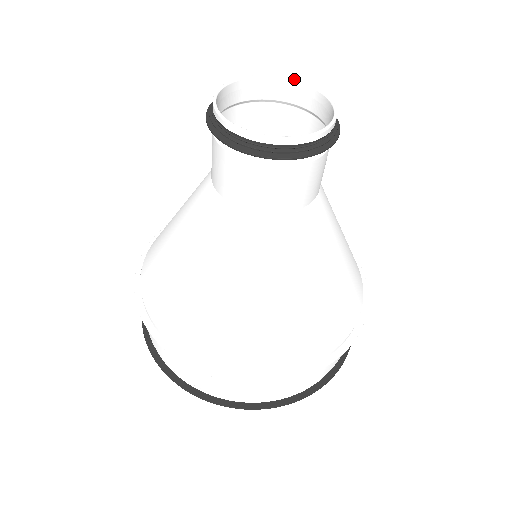
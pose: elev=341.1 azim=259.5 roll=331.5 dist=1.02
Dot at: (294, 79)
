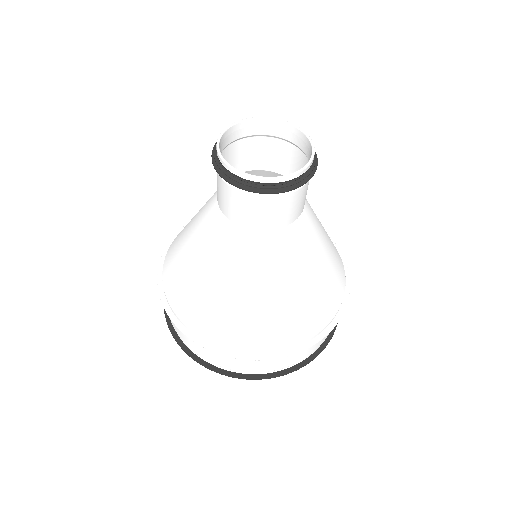
Dot at: (288, 122)
